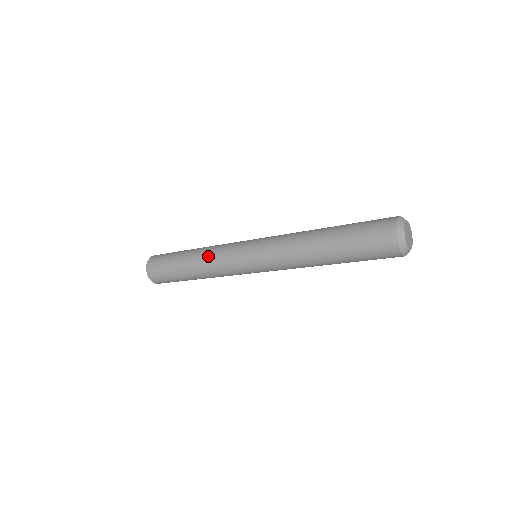
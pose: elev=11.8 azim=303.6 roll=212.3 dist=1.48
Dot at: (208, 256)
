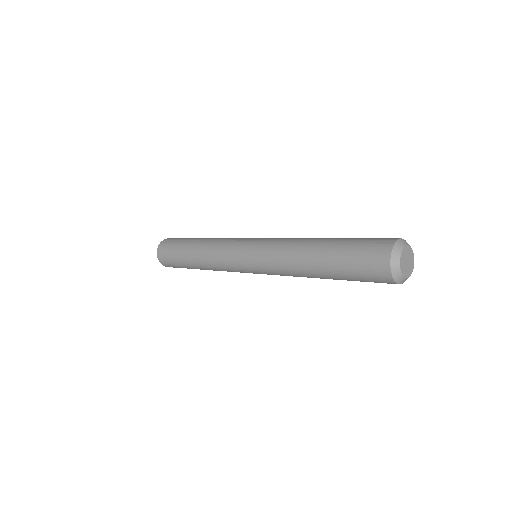
Dot at: (215, 241)
